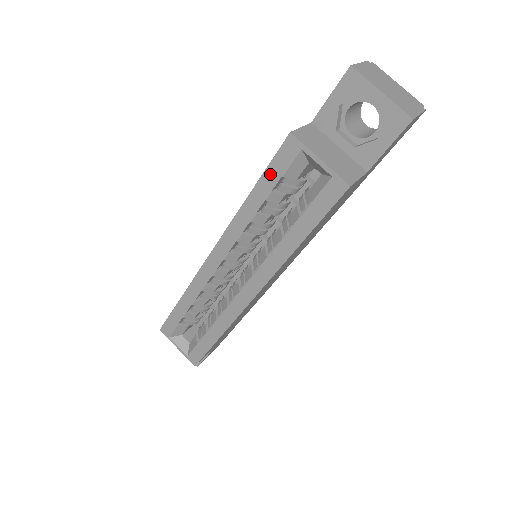
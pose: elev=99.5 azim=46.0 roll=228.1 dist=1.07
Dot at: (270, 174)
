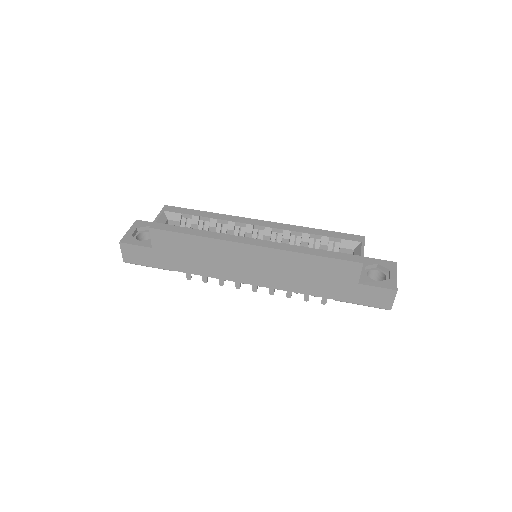
Dot at: (338, 234)
